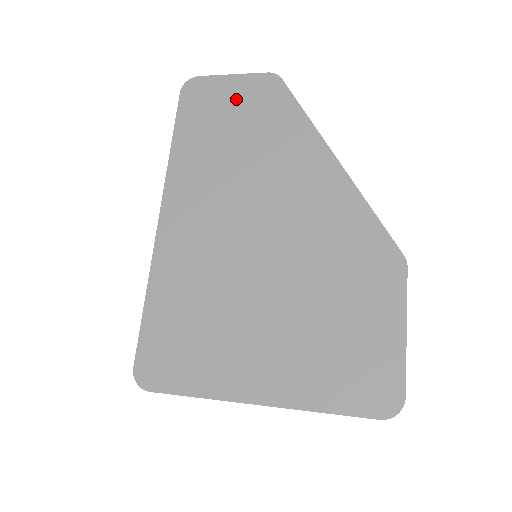
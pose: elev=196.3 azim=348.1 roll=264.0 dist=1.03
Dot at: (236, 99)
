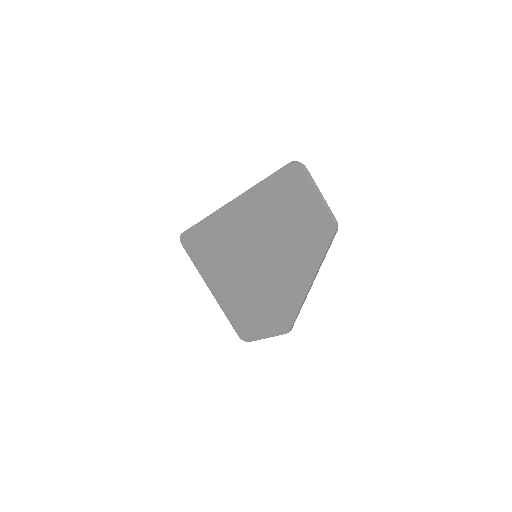
Dot at: (306, 209)
